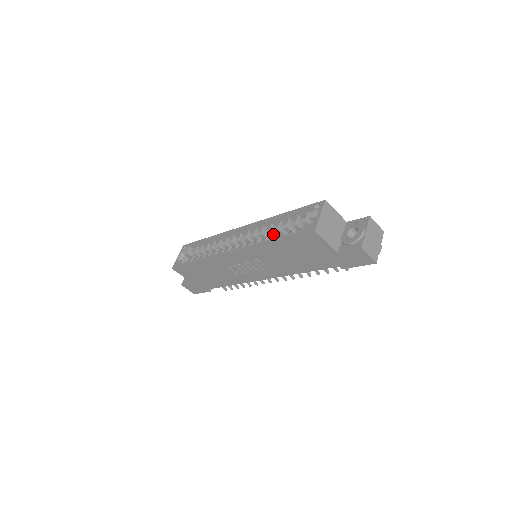
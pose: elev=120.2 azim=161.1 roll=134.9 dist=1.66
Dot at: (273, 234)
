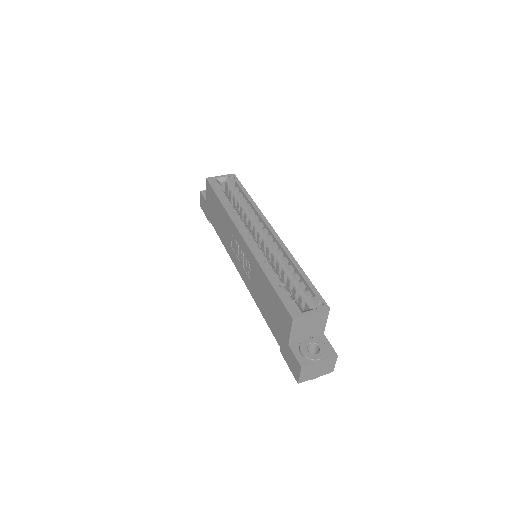
Dot at: (279, 268)
